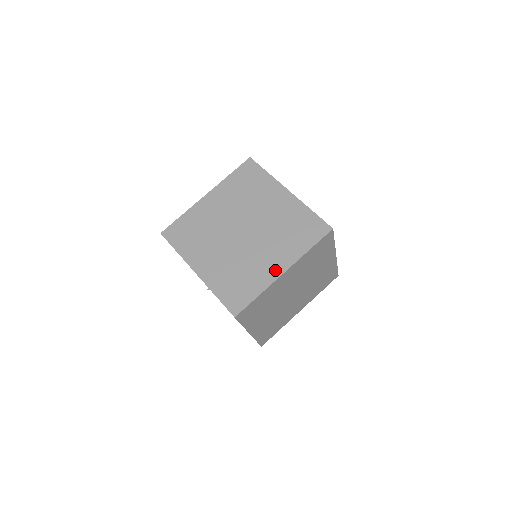
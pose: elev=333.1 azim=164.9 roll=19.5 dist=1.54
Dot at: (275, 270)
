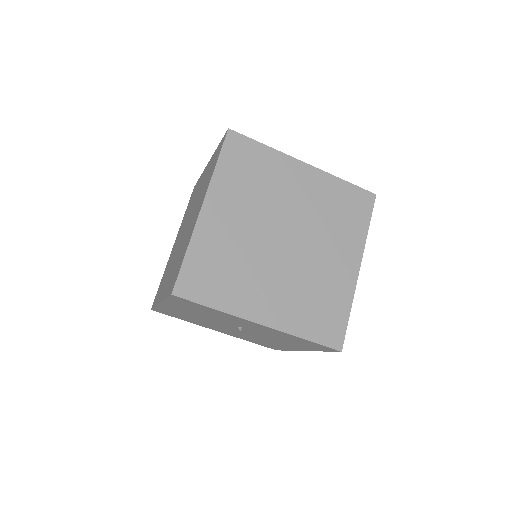
Dot at: (349, 272)
